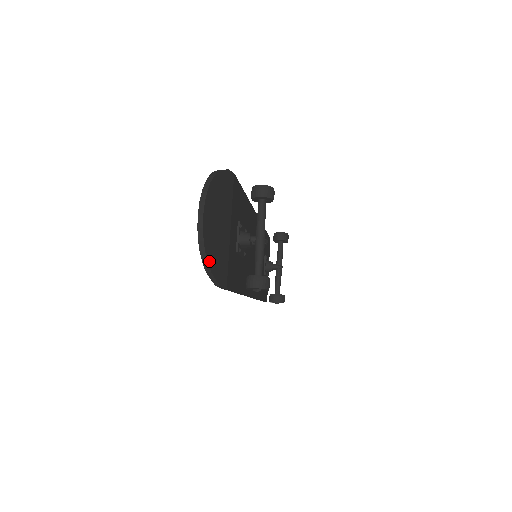
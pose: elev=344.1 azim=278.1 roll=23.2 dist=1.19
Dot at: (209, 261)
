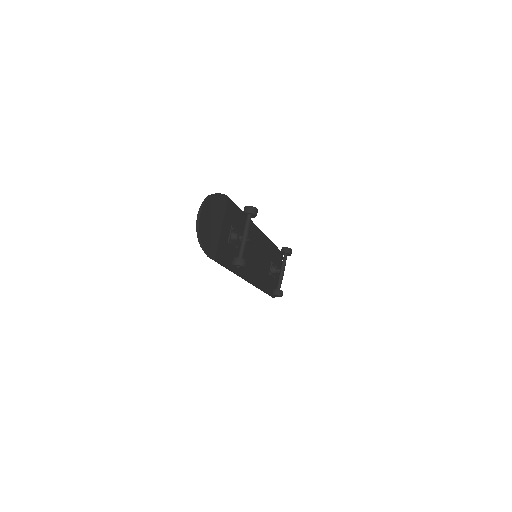
Dot at: (202, 240)
